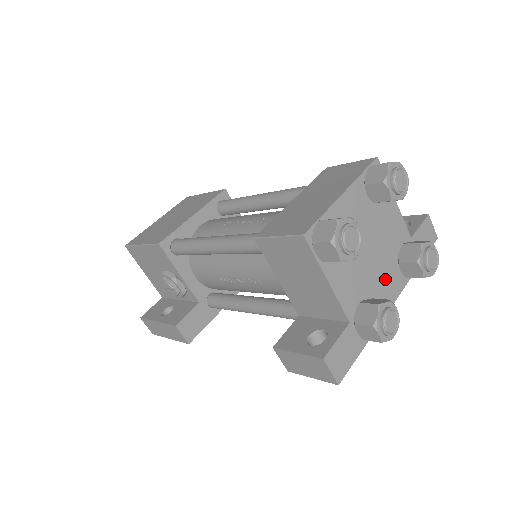
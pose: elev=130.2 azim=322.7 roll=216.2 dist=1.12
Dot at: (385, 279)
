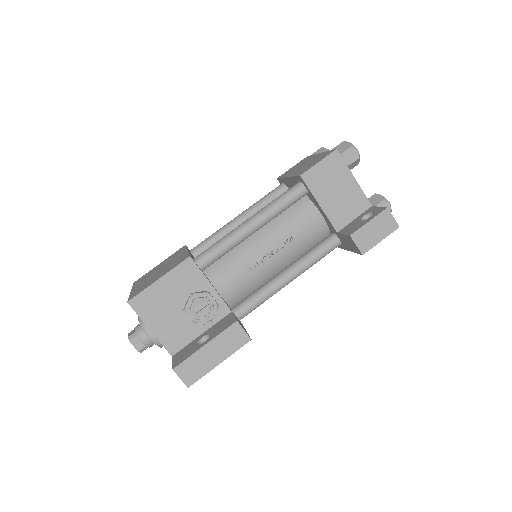
Dot at: occluded
